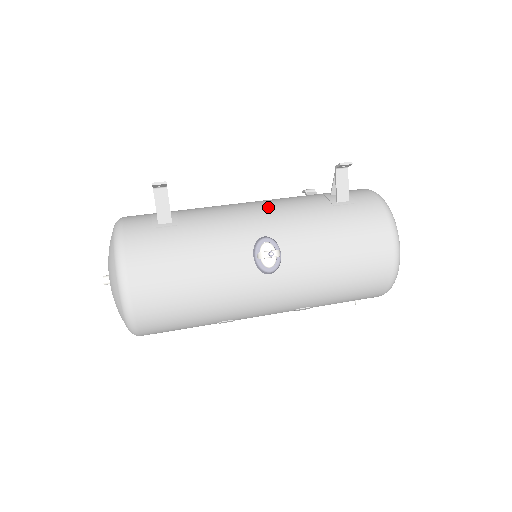
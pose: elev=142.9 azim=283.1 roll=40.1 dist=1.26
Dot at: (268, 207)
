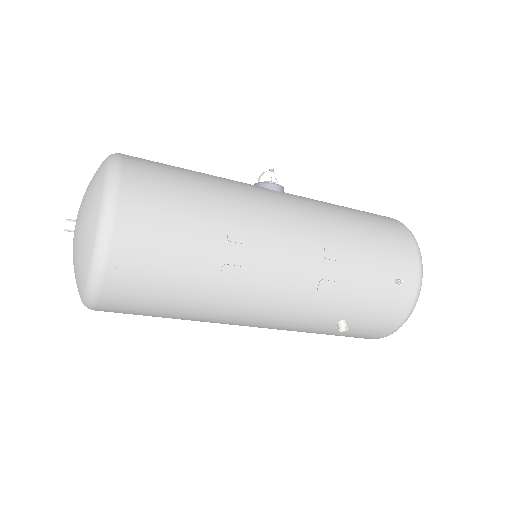
Dot at: occluded
